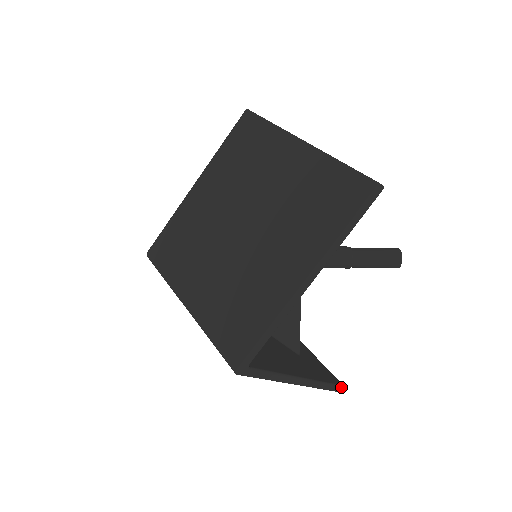
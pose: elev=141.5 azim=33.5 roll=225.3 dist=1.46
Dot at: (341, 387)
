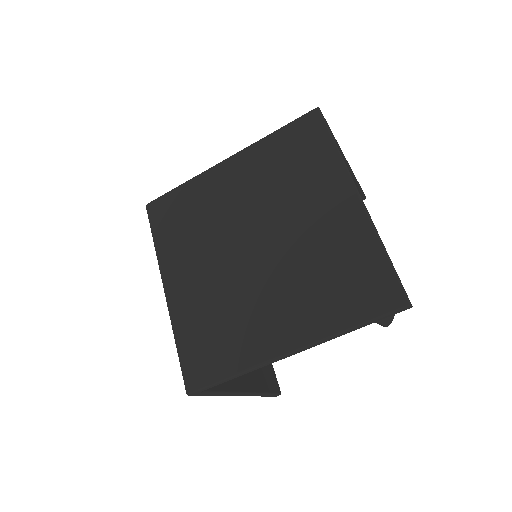
Dot at: (279, 394)
